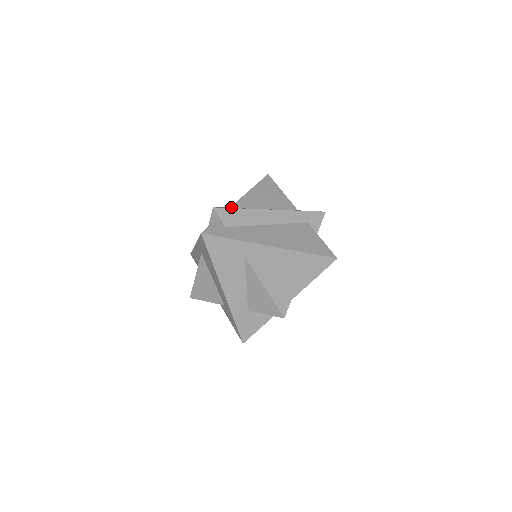
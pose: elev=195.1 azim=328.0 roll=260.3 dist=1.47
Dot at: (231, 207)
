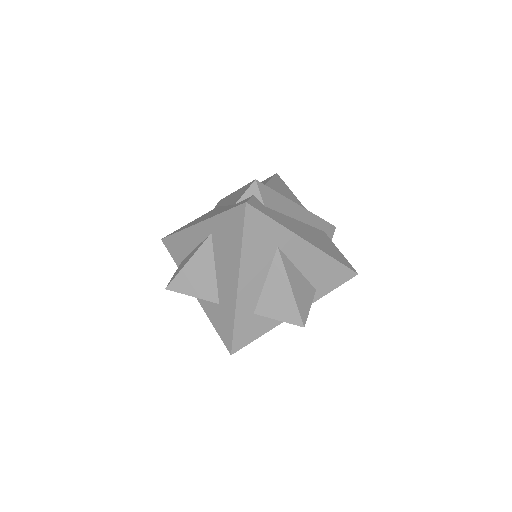
Dot at: occluded
